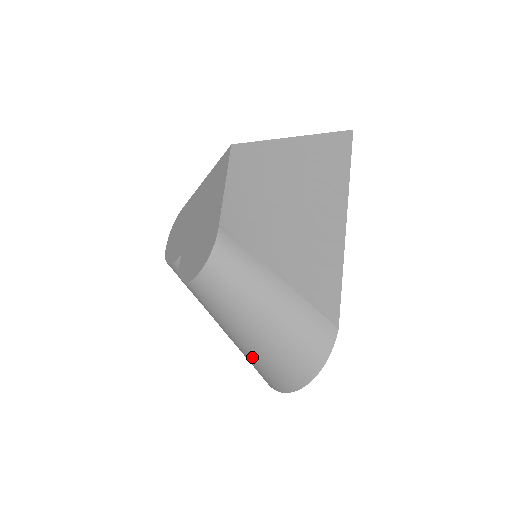
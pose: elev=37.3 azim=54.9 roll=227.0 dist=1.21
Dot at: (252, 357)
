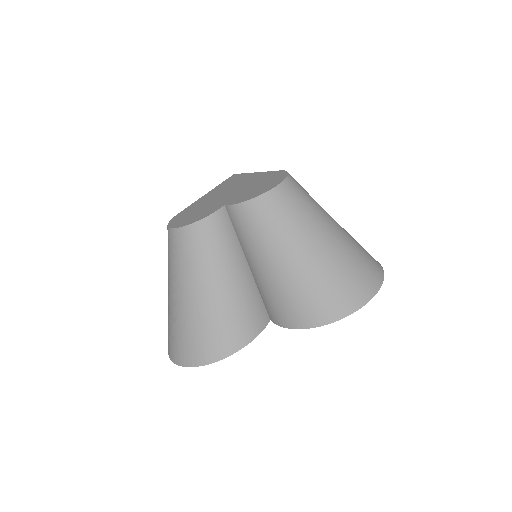
Dot at: (326, 270)
